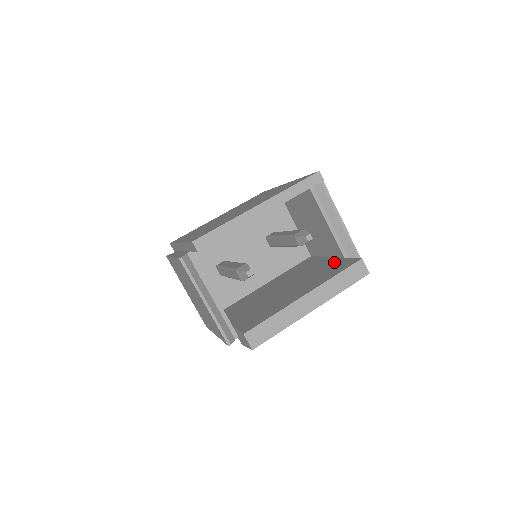
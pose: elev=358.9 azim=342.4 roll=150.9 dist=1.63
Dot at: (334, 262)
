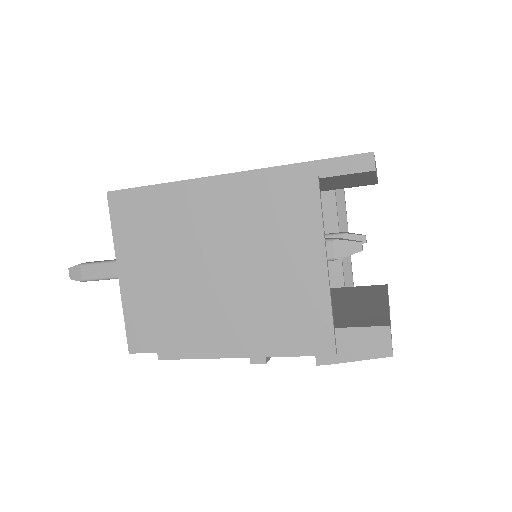
Dot at: (339, 289)
